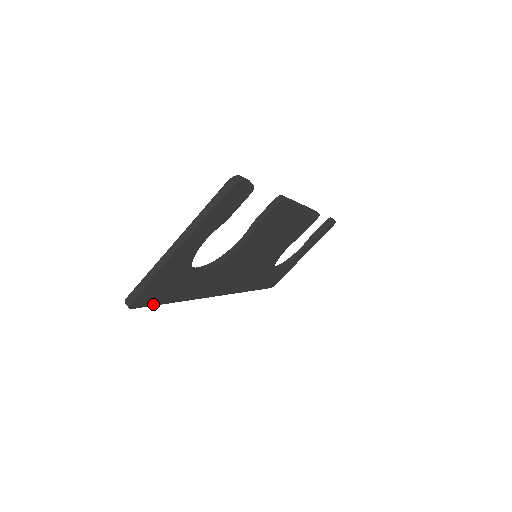
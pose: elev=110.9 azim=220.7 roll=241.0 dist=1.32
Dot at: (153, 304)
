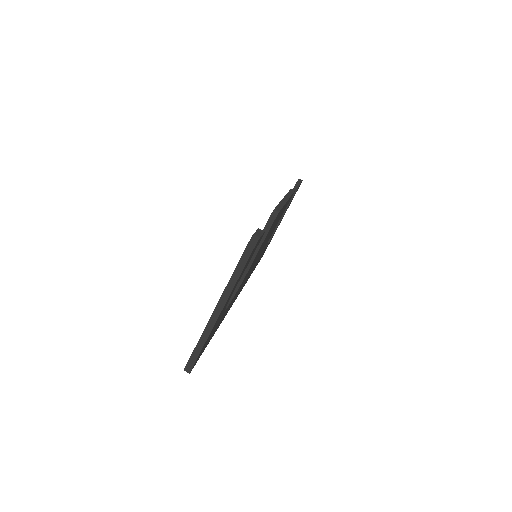
Dot at: (201, 354)
